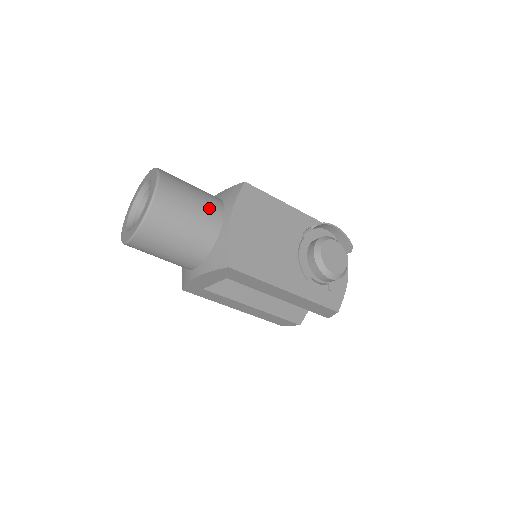
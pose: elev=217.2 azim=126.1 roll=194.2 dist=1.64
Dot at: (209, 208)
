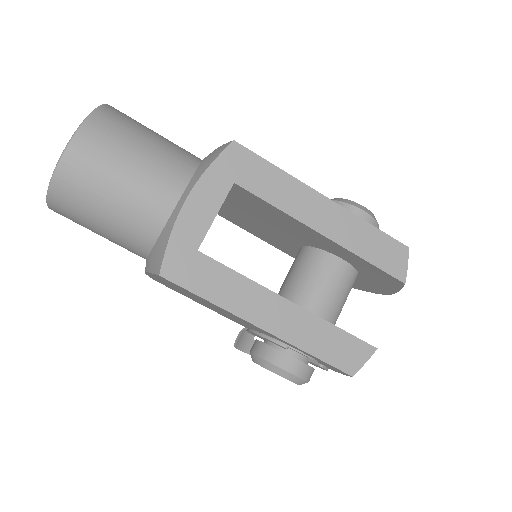
Dot at: occluded
